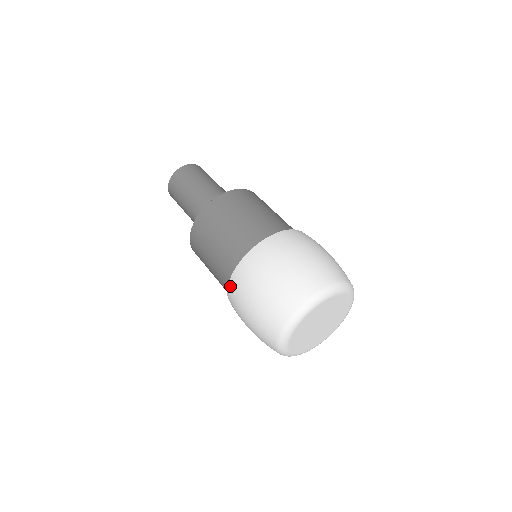
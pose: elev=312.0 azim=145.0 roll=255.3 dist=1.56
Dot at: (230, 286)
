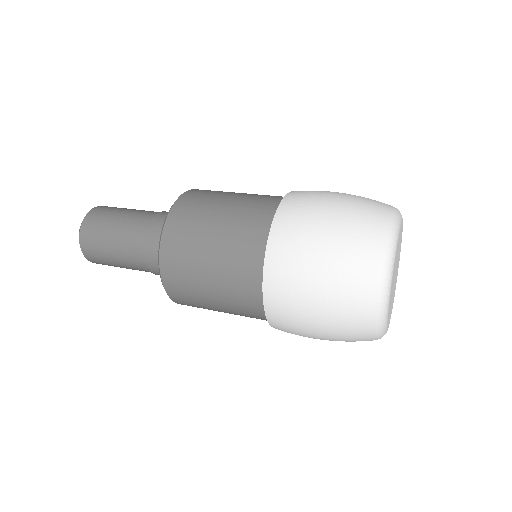
Dot at: (271, 318)
